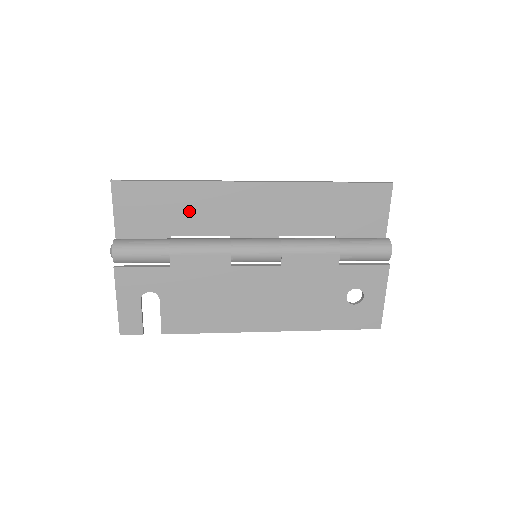
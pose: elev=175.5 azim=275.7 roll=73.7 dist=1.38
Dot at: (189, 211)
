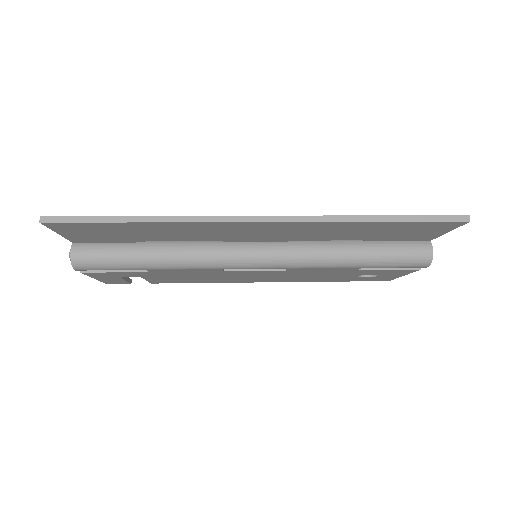
Dot at: (164, 233)
